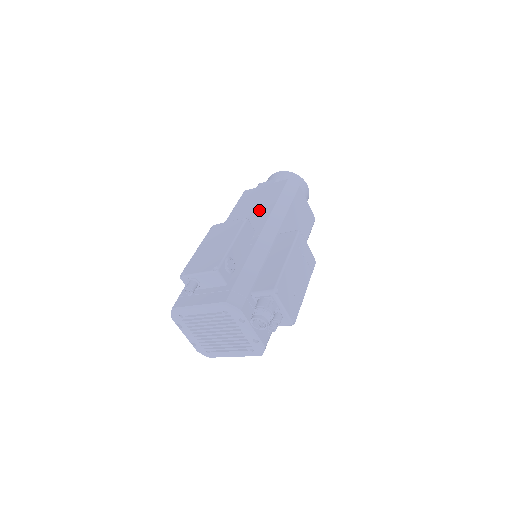
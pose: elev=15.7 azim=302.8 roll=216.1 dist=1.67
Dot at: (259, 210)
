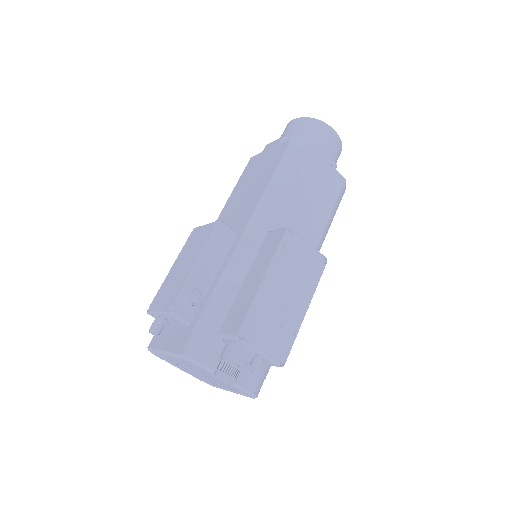
Dot at: (251, 195)
